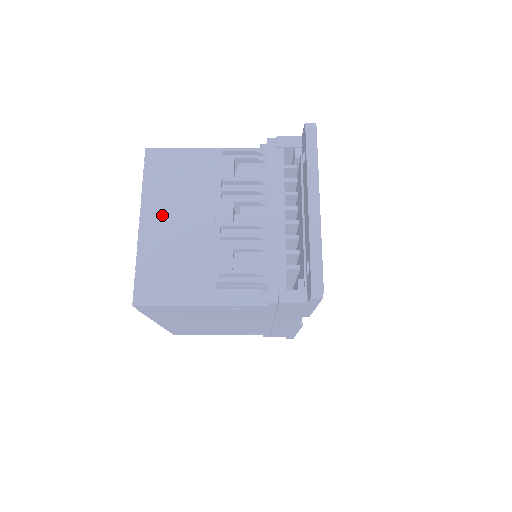
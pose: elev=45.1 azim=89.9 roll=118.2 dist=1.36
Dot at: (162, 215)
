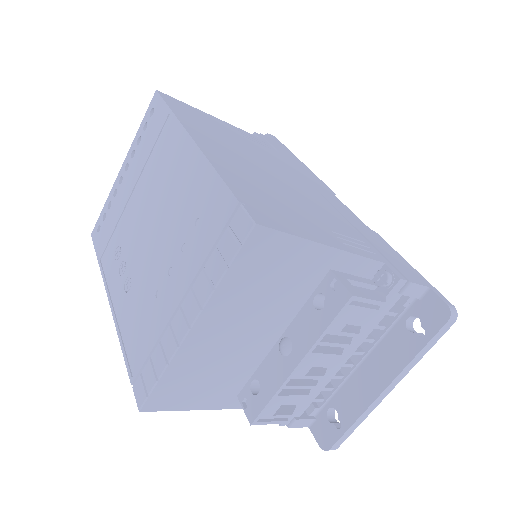
Dot at: (224, 323)
